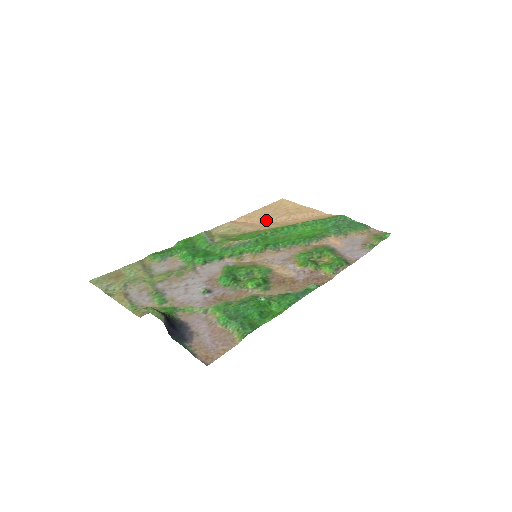
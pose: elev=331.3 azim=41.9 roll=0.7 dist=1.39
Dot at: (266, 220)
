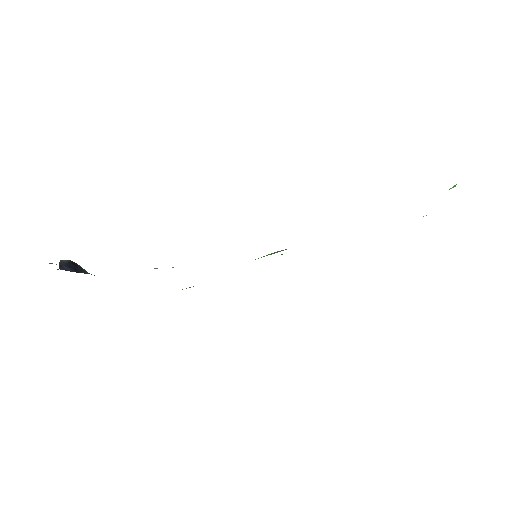
Dot at: occluded
